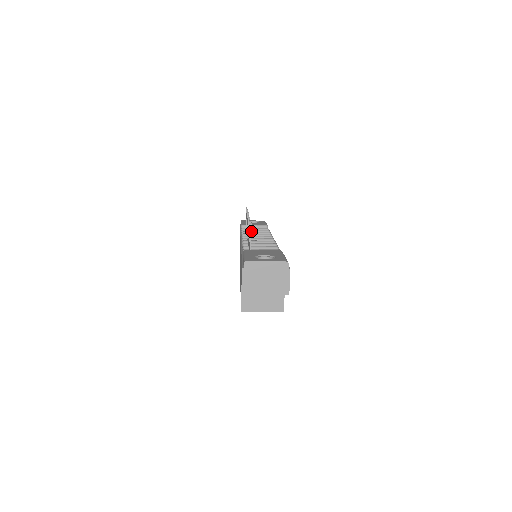
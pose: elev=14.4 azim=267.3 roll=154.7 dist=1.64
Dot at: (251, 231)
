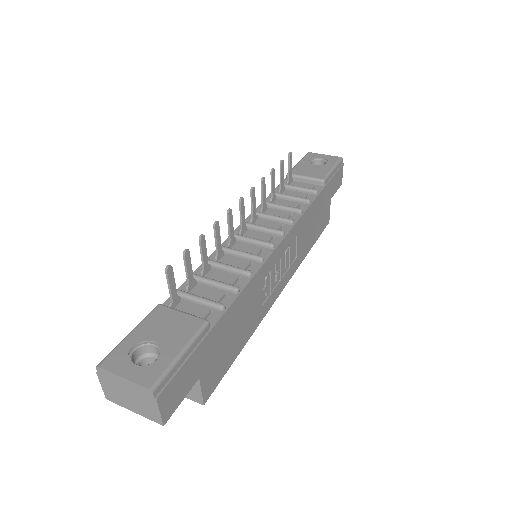
Dot at: (282, 197)
